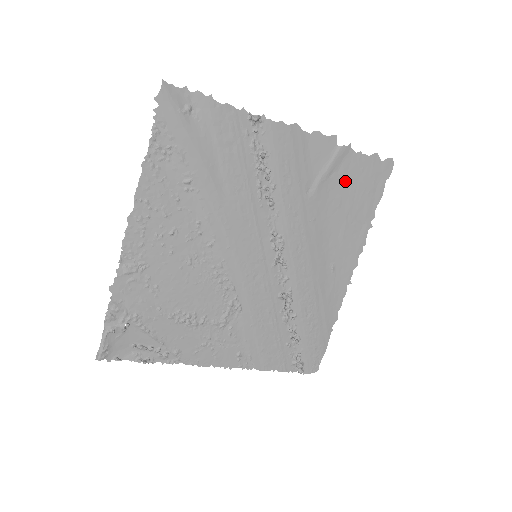
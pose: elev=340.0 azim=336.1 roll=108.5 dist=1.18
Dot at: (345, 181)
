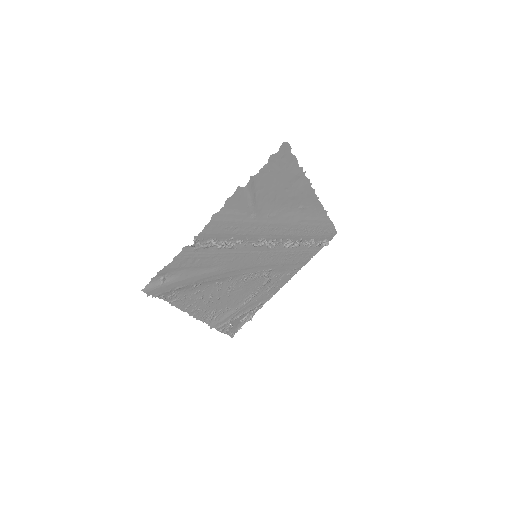
Dot at: (266, 186)
